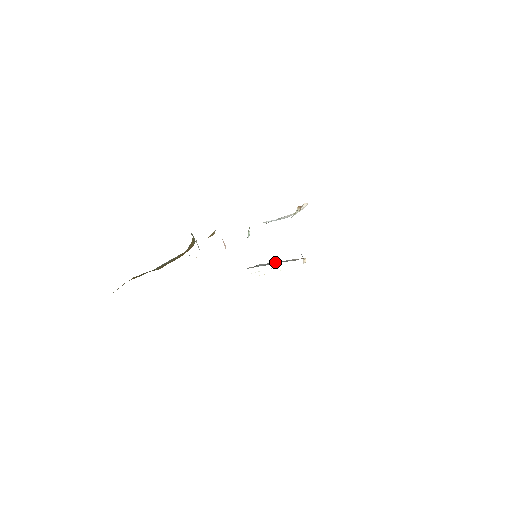
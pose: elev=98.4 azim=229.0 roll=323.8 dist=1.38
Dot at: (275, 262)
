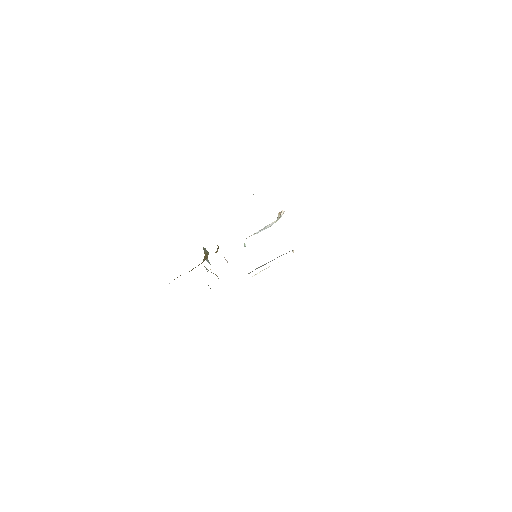
Dot at: (270, 261)
